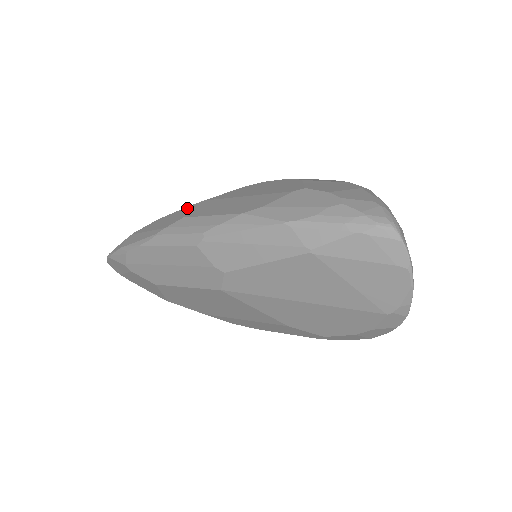
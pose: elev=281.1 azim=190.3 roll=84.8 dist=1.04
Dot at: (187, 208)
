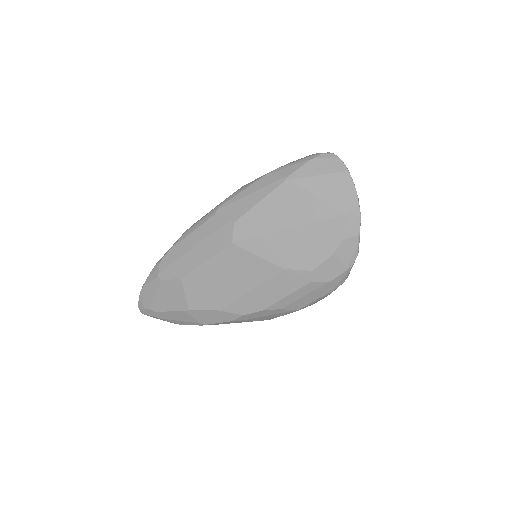
Dot at: occluded
